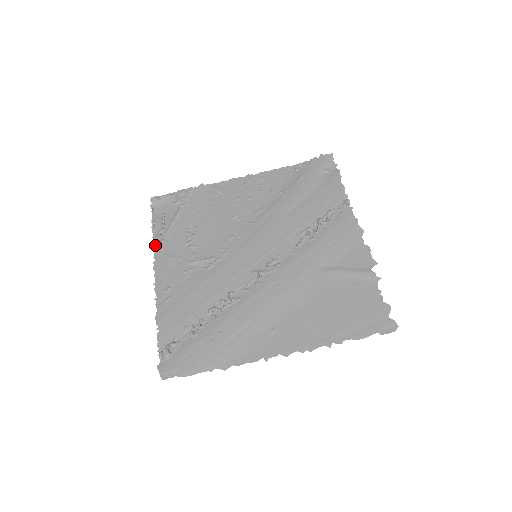
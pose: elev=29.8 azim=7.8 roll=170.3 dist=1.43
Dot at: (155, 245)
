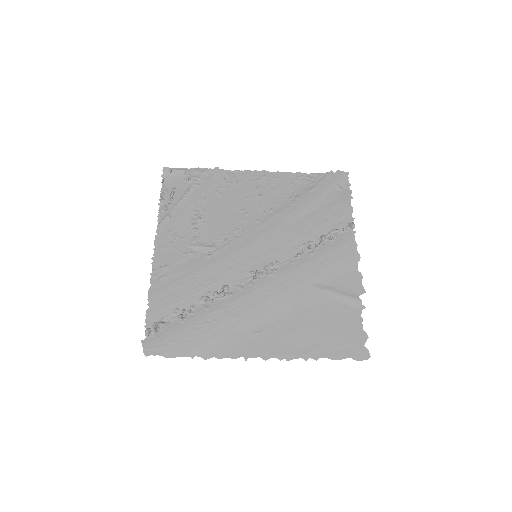
Dot at: (160, 218)
